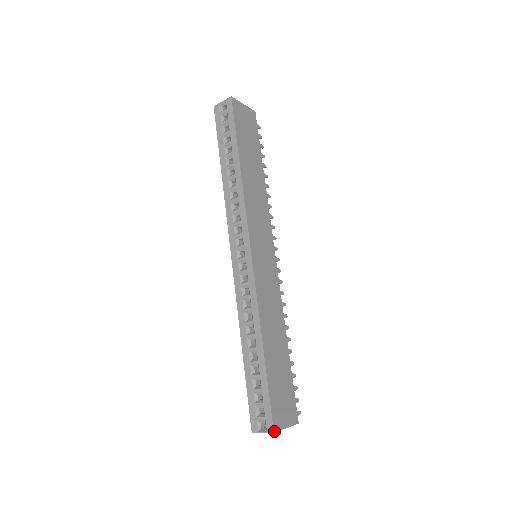
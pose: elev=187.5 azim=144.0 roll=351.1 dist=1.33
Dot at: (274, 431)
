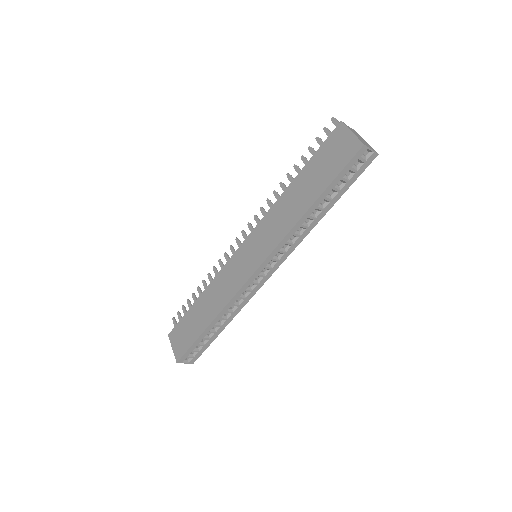
Dot at: (193, 363)
